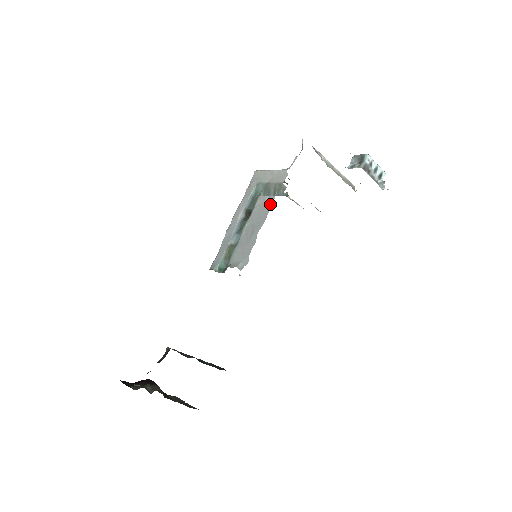
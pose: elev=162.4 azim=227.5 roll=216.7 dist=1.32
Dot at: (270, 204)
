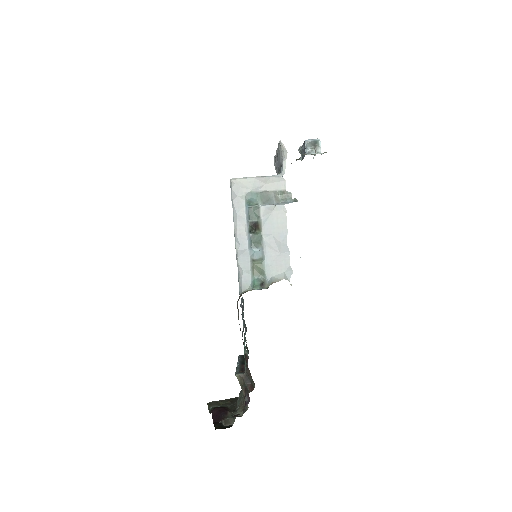
Dot at: (283, 213)
